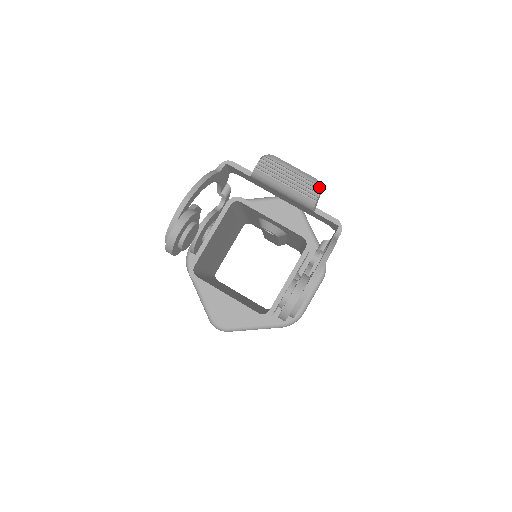
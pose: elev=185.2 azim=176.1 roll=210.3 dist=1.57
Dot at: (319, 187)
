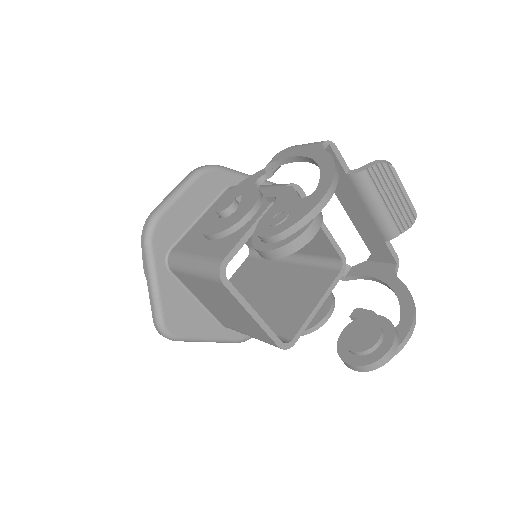
Dot at: occluded
